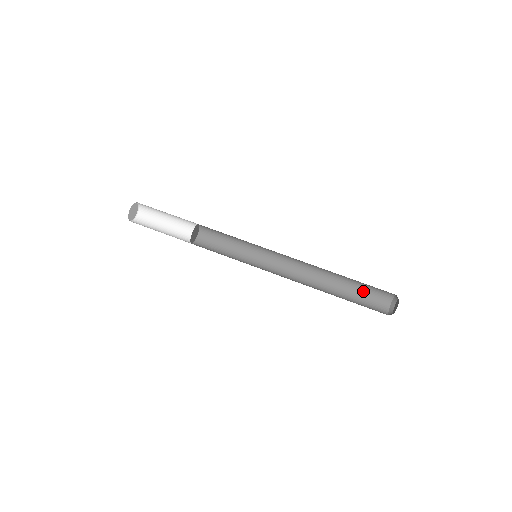
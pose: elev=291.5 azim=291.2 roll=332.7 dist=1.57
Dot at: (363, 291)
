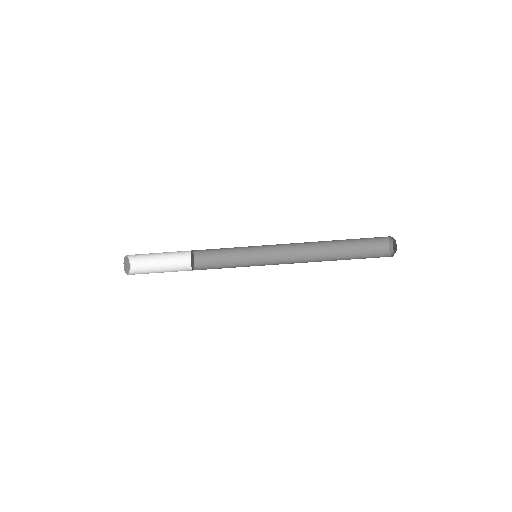
Dot at: (361, 246)
